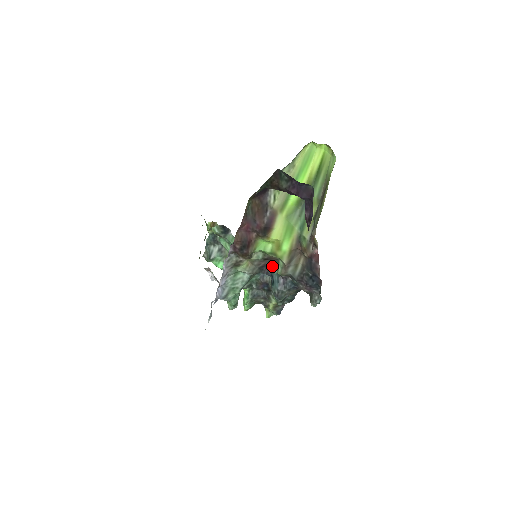
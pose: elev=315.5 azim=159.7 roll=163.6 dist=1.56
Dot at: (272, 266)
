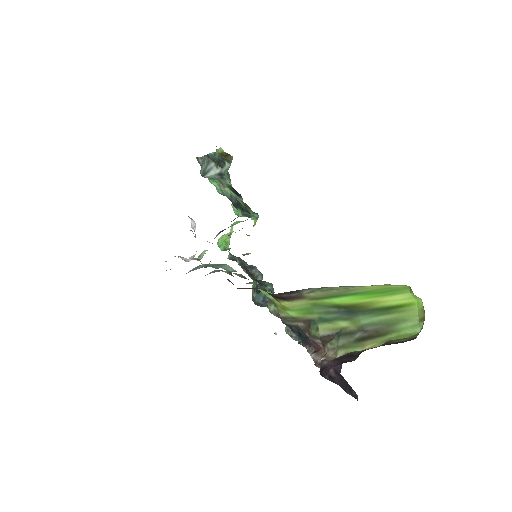
Dot at: (267, 282)
